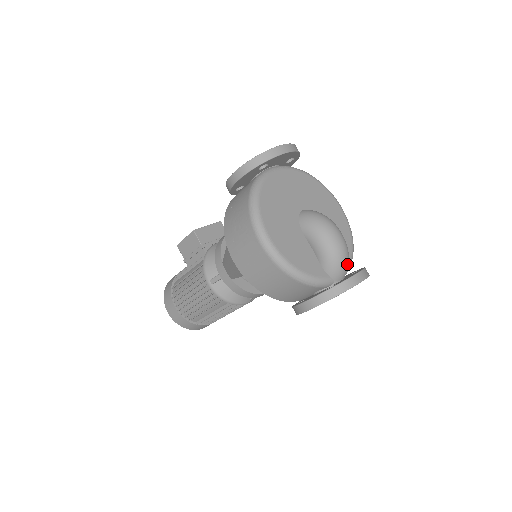
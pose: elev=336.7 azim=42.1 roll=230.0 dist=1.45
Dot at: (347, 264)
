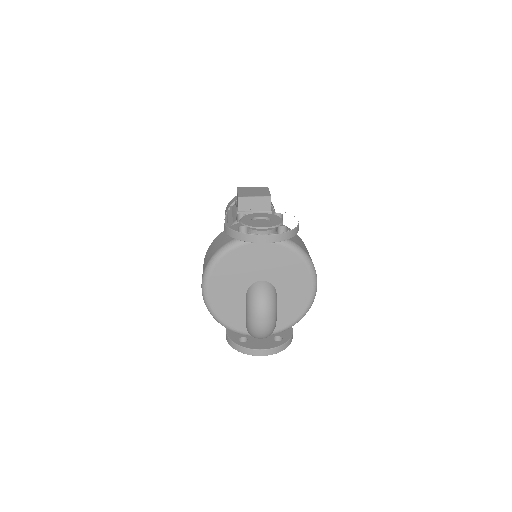
Dot at: (264, 337)
